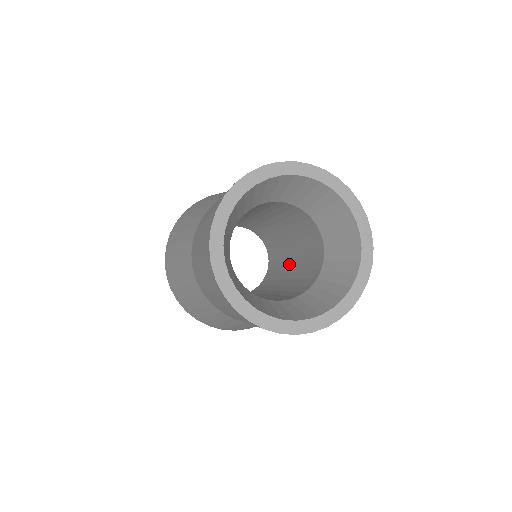
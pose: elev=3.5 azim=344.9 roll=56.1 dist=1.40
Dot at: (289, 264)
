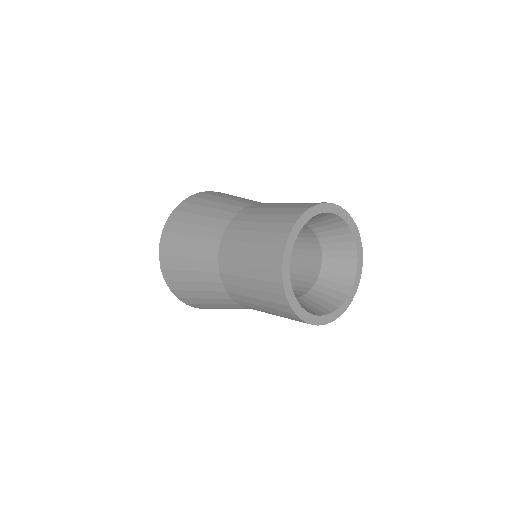
Dot at: occluded
